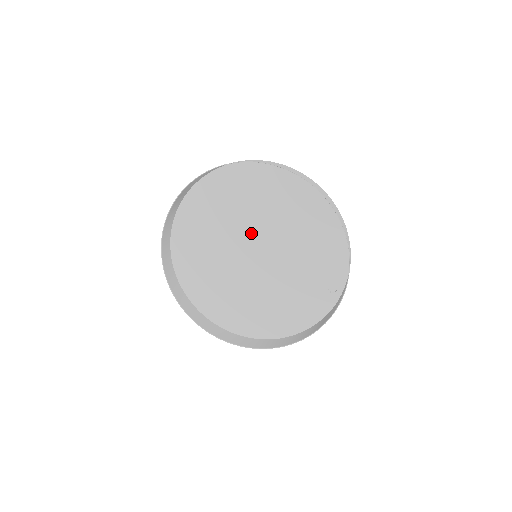
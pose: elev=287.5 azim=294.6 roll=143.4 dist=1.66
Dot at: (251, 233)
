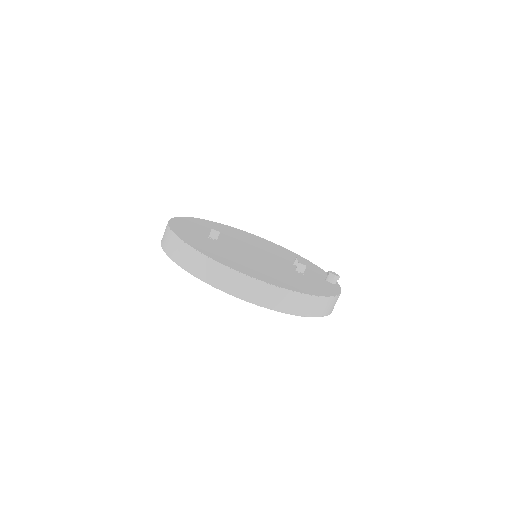
Dot at: (244, 253)
